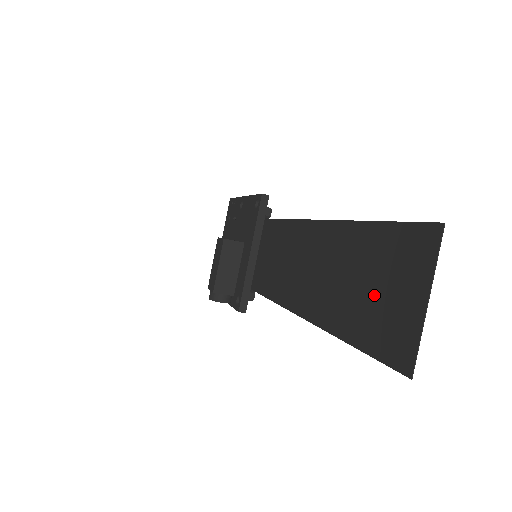
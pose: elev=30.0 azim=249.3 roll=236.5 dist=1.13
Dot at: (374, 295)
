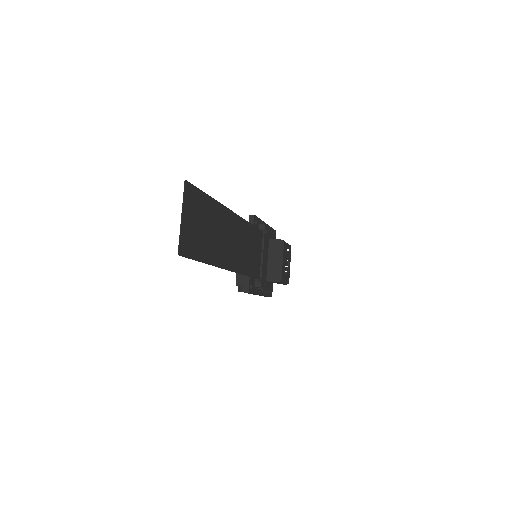
Dot at: (200, 230)
